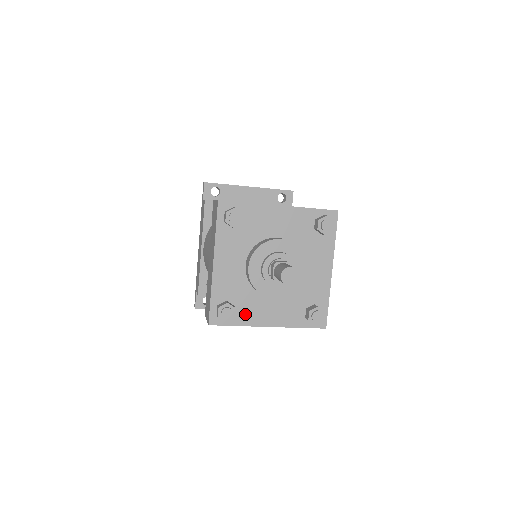
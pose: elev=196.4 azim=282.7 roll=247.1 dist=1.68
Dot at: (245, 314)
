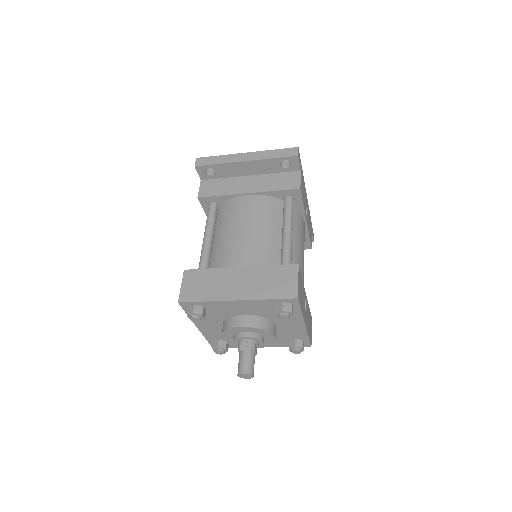
Dot at: occluded
